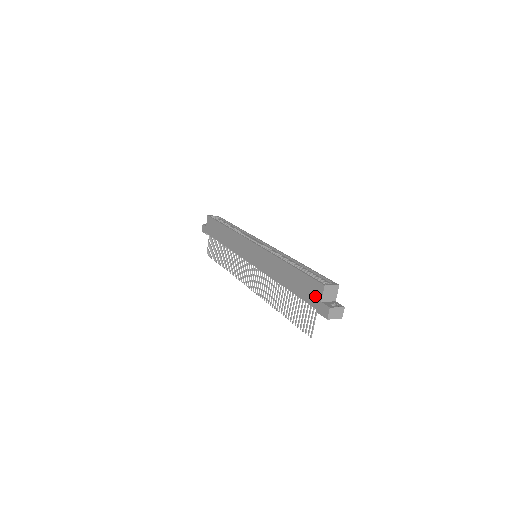
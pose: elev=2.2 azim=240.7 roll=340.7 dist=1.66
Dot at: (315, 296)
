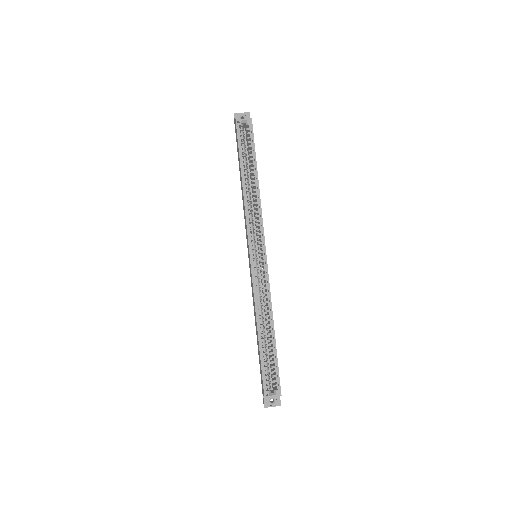
Dot at: (262, 385)
